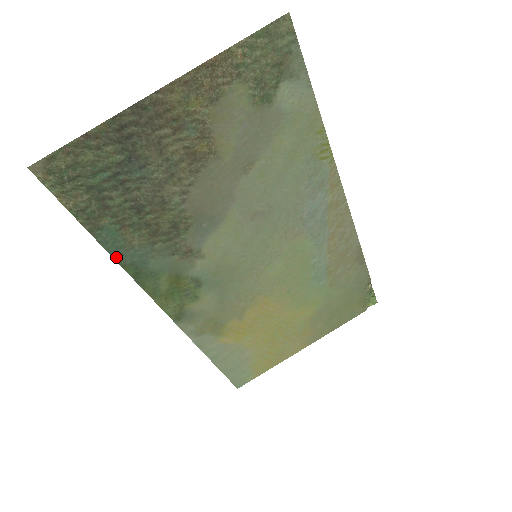
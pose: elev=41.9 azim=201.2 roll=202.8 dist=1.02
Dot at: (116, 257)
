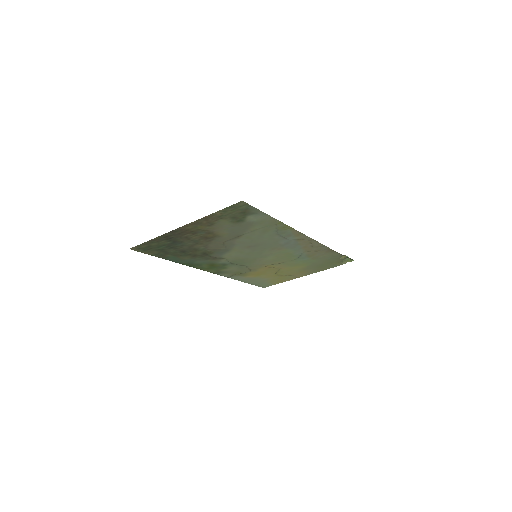
Dot at: (178, 262)
